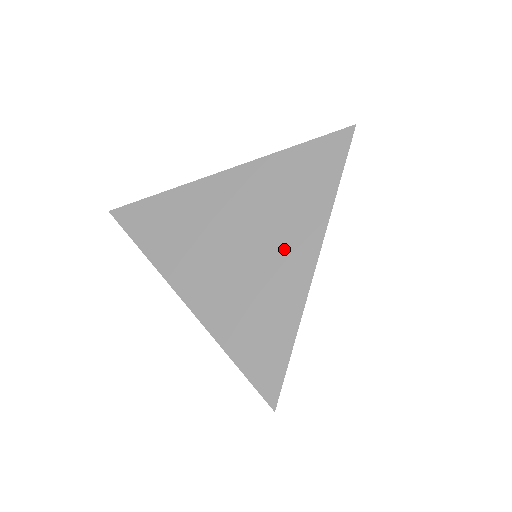
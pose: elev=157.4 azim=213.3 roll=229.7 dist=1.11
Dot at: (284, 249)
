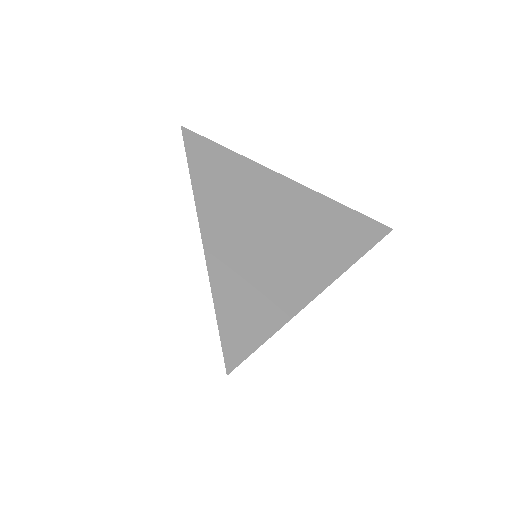
Dot at: occluded
